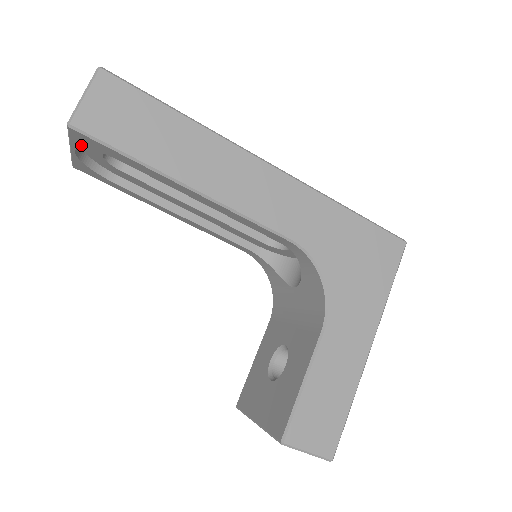
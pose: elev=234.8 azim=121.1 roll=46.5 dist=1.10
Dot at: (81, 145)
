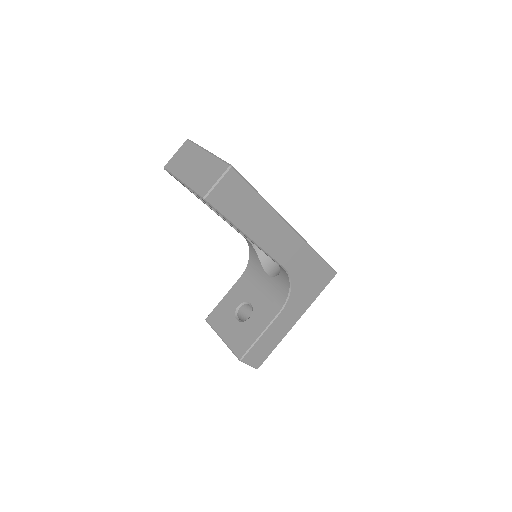
Dot at: occluded
